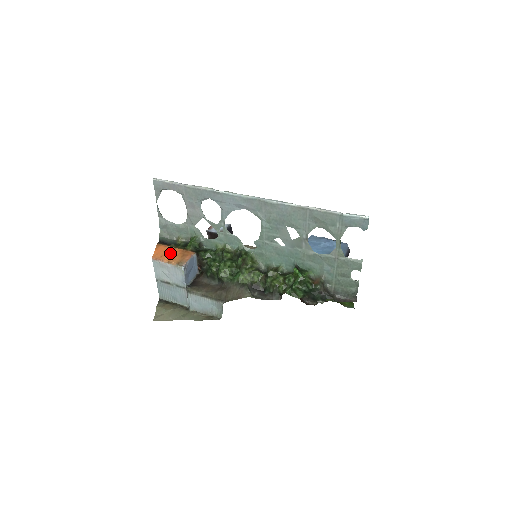
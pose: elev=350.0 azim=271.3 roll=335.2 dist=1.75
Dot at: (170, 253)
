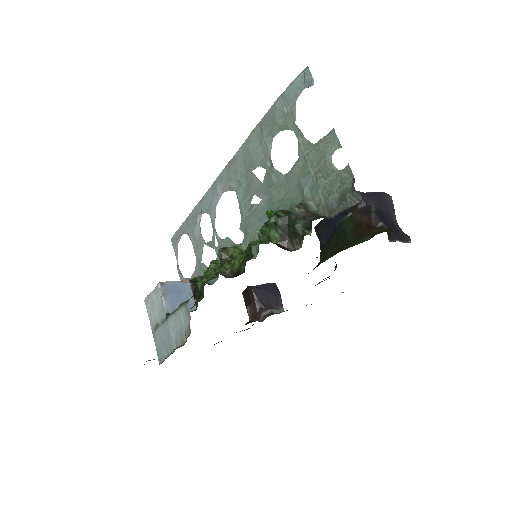
Dot at: occluded
